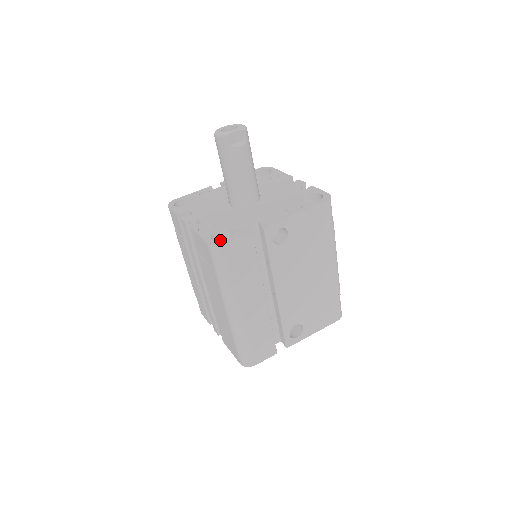
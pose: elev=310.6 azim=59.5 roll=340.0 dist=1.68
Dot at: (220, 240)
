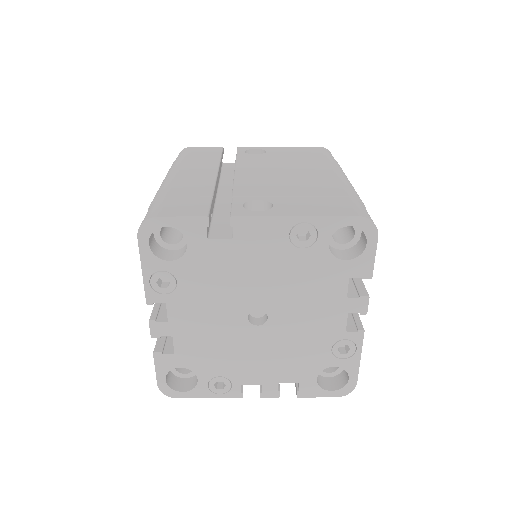
Dot at: occluded
